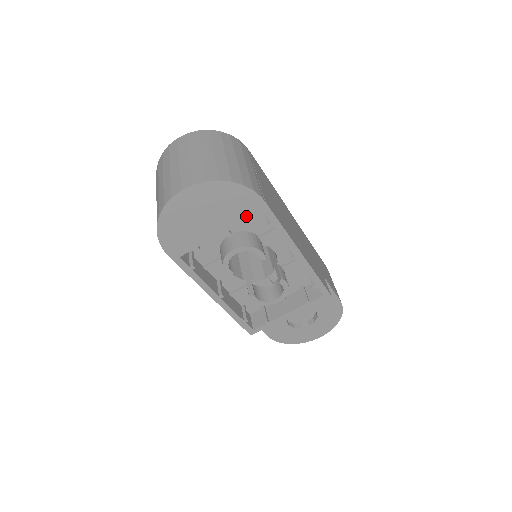
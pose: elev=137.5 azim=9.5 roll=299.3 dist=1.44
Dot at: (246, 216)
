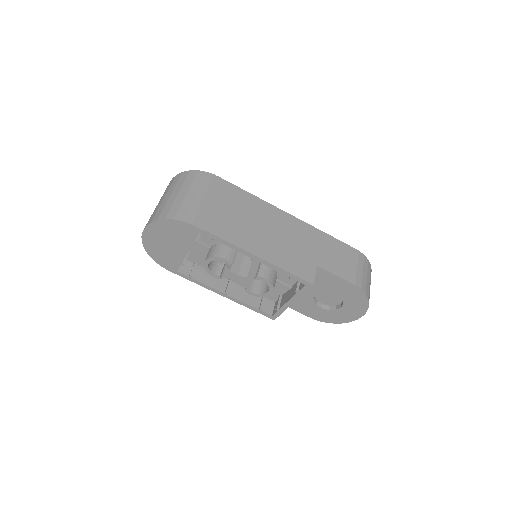
Dot at: (193, 238)
